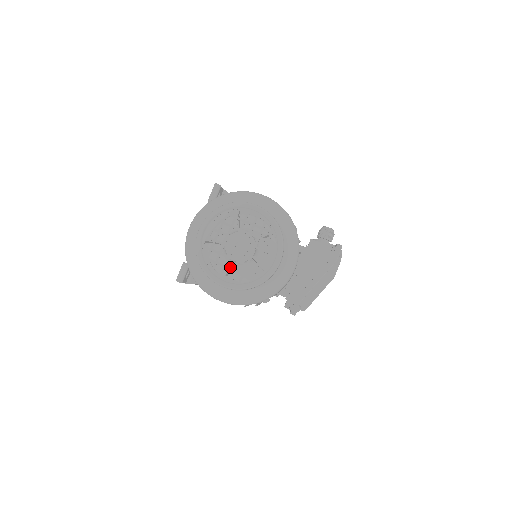
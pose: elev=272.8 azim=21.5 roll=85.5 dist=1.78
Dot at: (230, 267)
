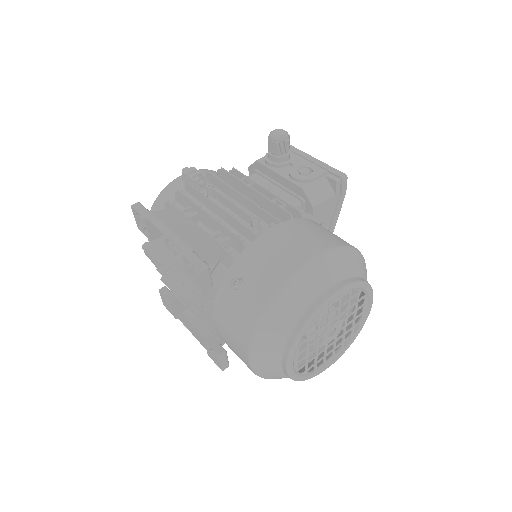
Dot at: (330, 352)
